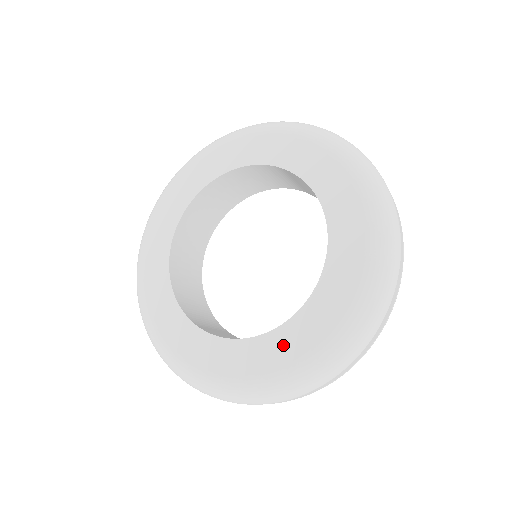
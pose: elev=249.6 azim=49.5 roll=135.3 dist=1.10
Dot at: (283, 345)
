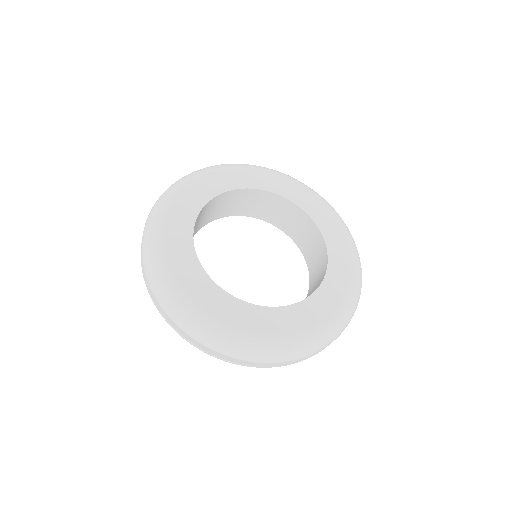
Dot at: (253, 317)
